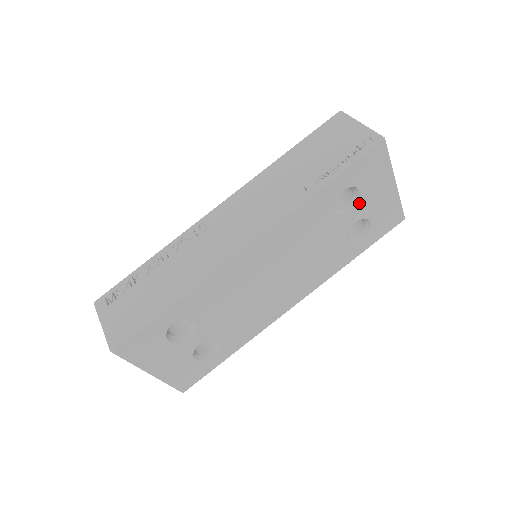
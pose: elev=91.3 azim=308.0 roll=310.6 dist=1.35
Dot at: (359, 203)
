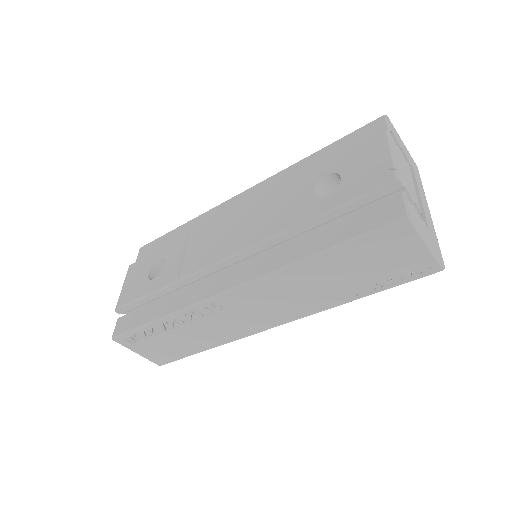
Dot at: occluded
